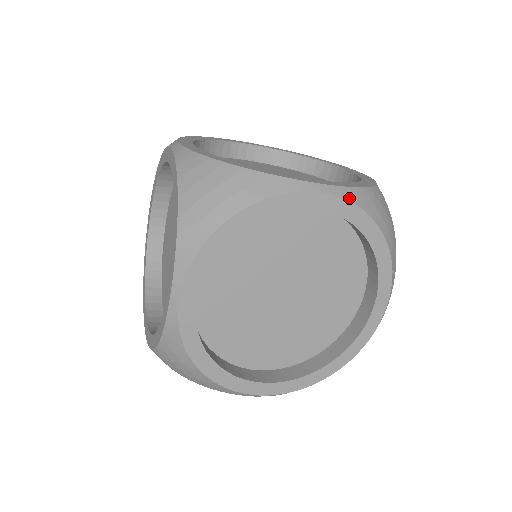
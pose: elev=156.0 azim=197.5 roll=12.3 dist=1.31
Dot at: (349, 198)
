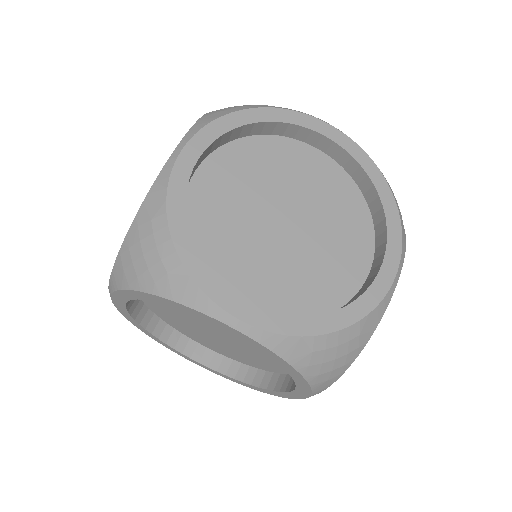
Dot at: (358, 145)
